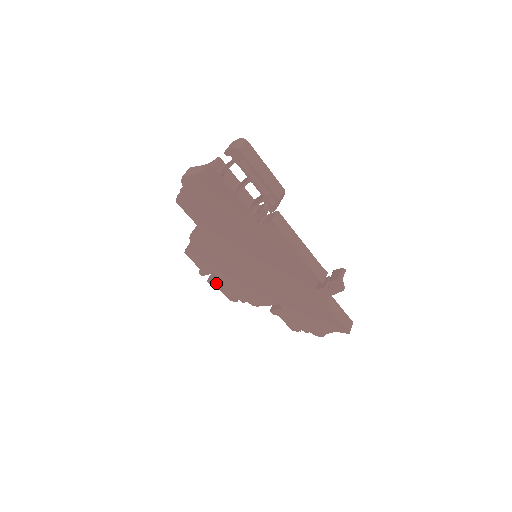
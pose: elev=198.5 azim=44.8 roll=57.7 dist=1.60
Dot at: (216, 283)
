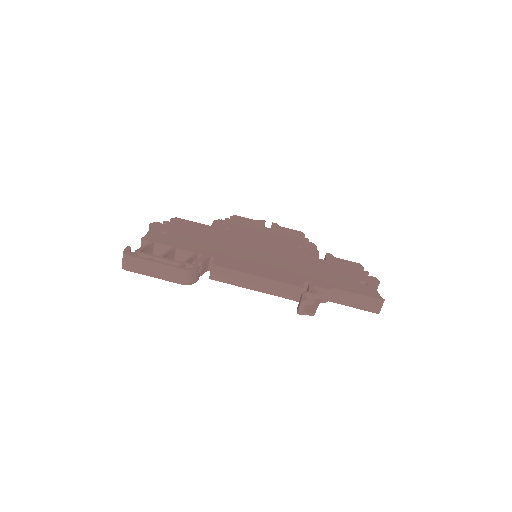
Dot at: occluded
